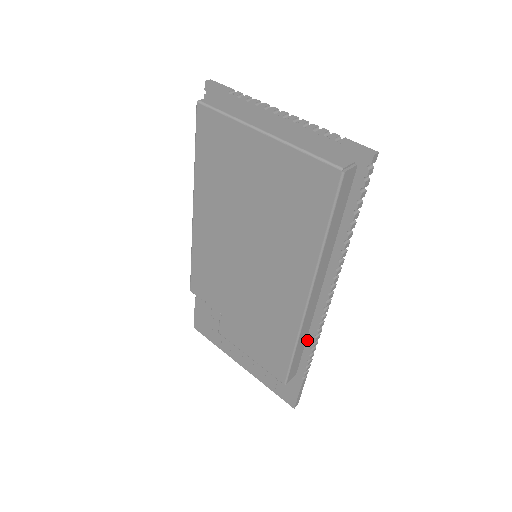
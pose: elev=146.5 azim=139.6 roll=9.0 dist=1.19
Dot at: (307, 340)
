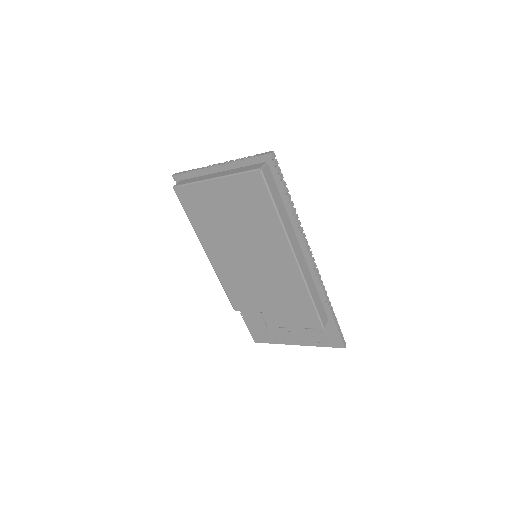
Dot at: (317, 289)
